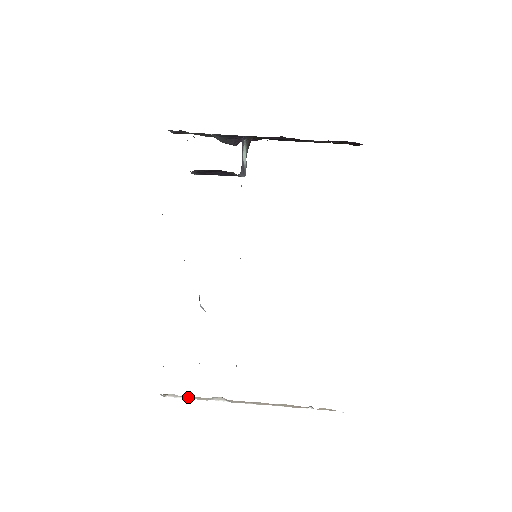
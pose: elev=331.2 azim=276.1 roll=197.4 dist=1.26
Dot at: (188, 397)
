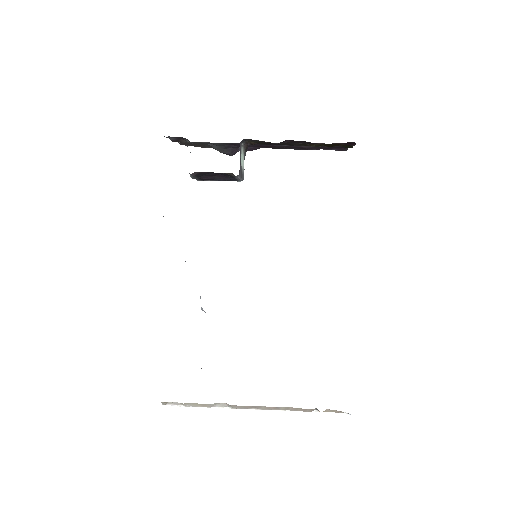
Dot at: (189, 404)
